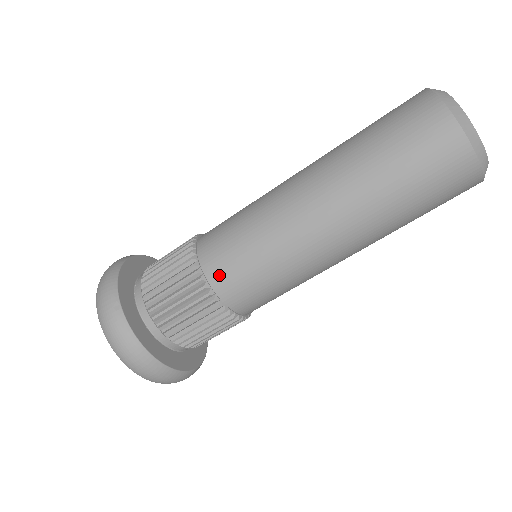
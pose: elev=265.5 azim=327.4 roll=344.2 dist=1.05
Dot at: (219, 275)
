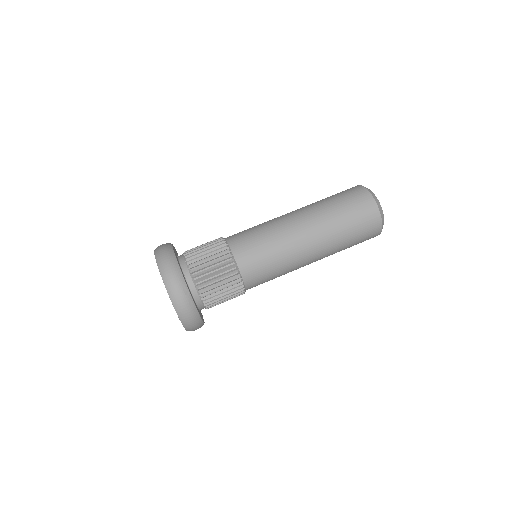
Dot at: (250, 275)
